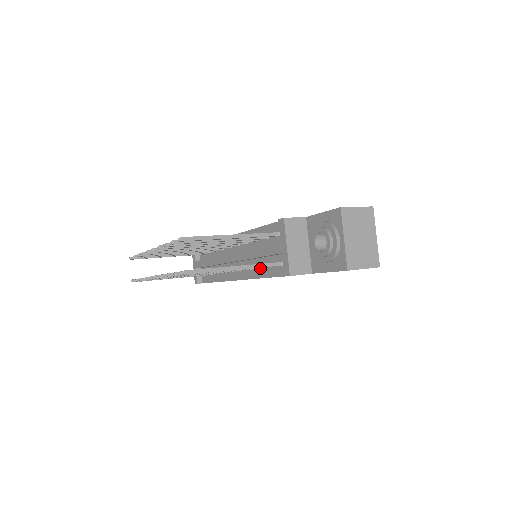
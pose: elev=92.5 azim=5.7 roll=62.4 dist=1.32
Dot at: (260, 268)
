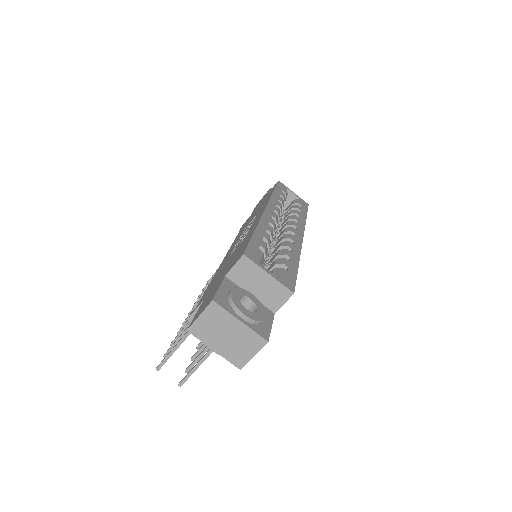
Dot at: occluded
